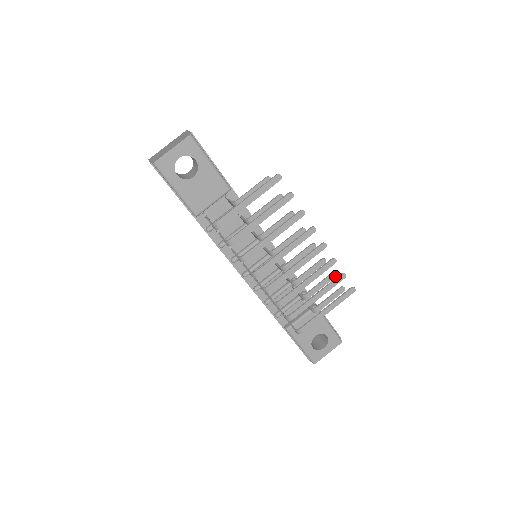
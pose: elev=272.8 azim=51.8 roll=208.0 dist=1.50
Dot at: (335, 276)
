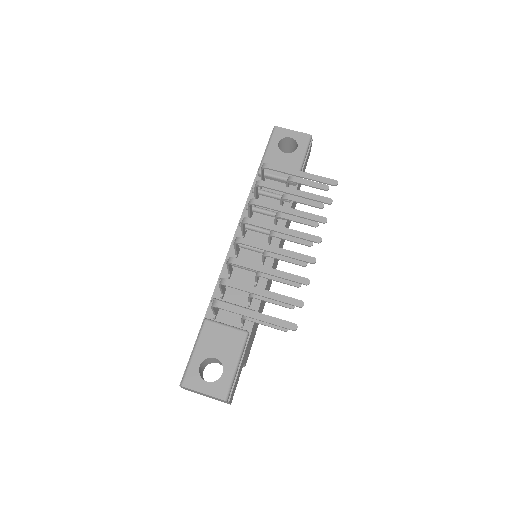
Dot at: (293, 308)
